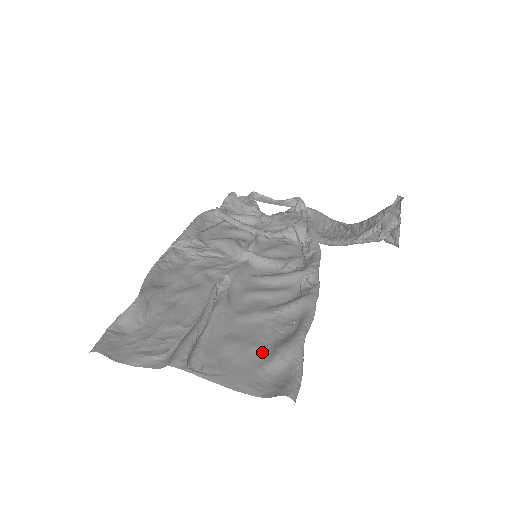
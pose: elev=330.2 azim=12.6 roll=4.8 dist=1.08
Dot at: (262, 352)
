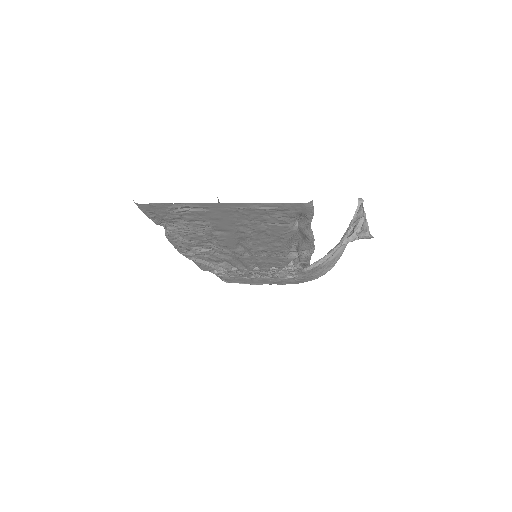
Dot at: (277, 222)
